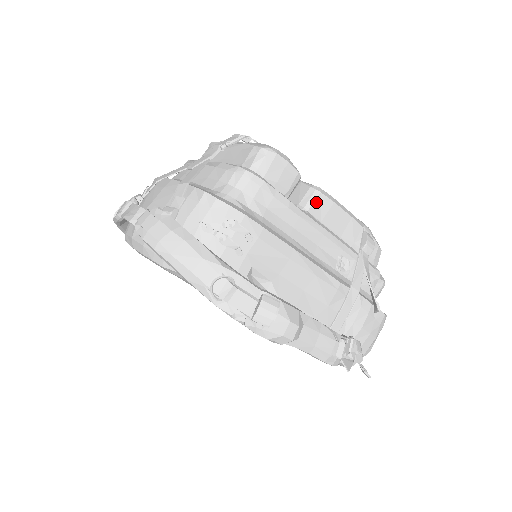
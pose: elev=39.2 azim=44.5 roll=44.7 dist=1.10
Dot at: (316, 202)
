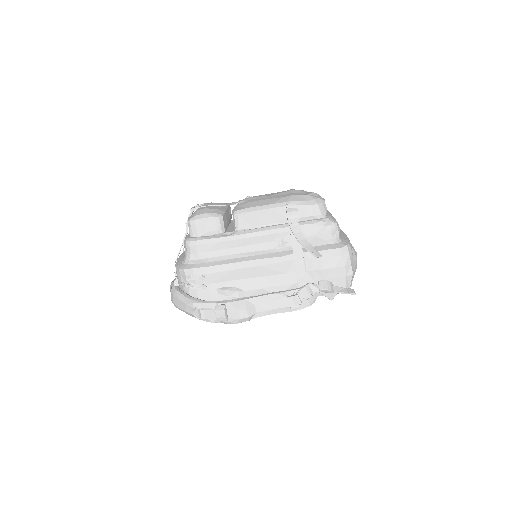
Dot at: (239, 221)
